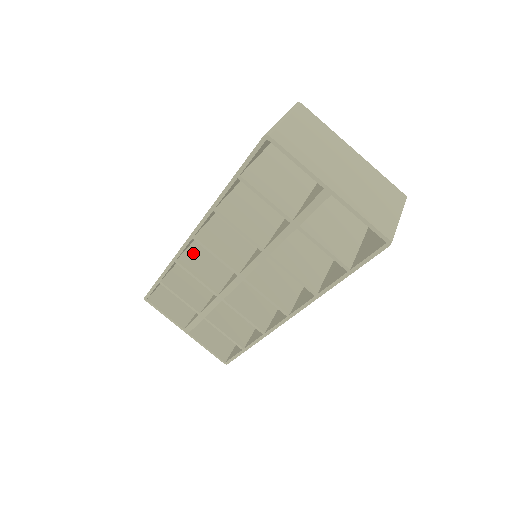
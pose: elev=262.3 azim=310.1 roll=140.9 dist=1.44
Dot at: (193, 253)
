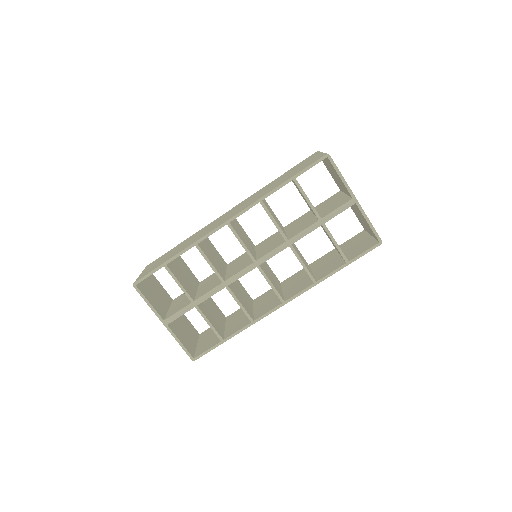
Dot at: (203, 245)
